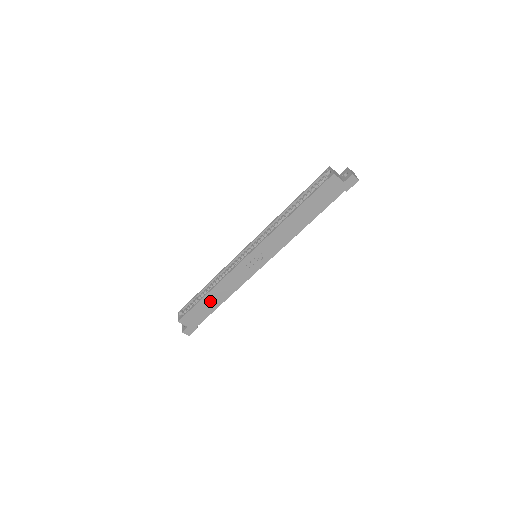
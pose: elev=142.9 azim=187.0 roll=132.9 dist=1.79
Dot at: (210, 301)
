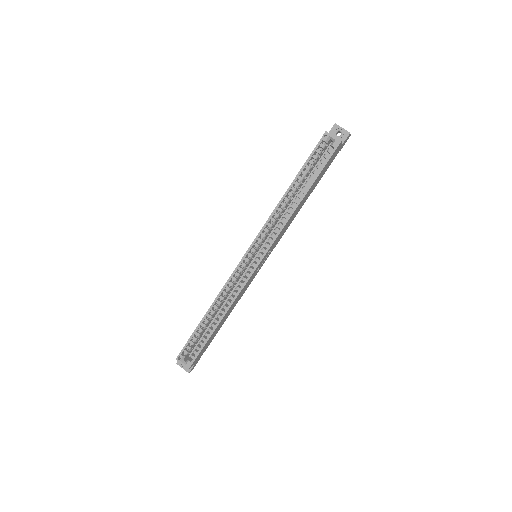
Dot at: (218, 327)
